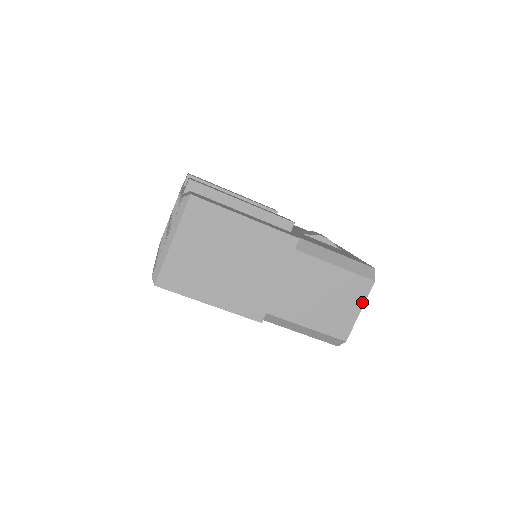
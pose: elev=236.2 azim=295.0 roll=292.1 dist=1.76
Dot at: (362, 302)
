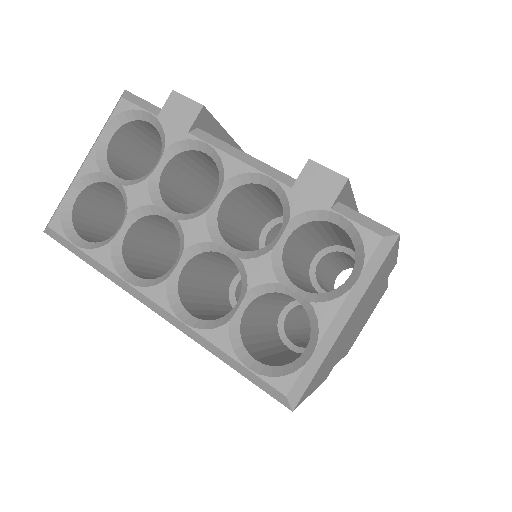
Dot at: occluded
